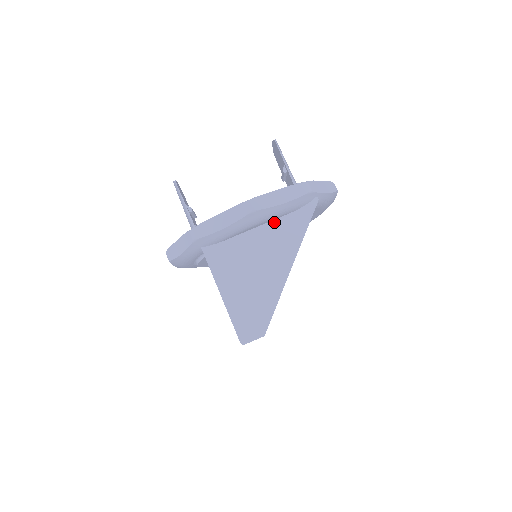
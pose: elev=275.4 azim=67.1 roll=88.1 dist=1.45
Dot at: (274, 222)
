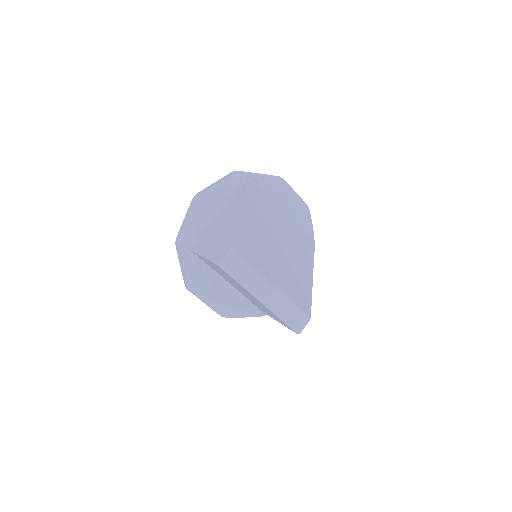
Dot at: (227, 204)
